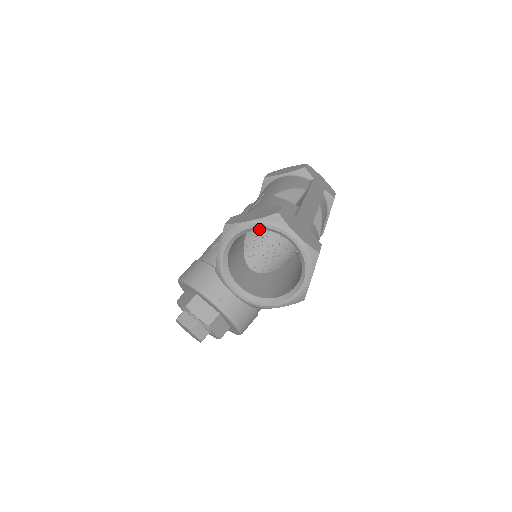
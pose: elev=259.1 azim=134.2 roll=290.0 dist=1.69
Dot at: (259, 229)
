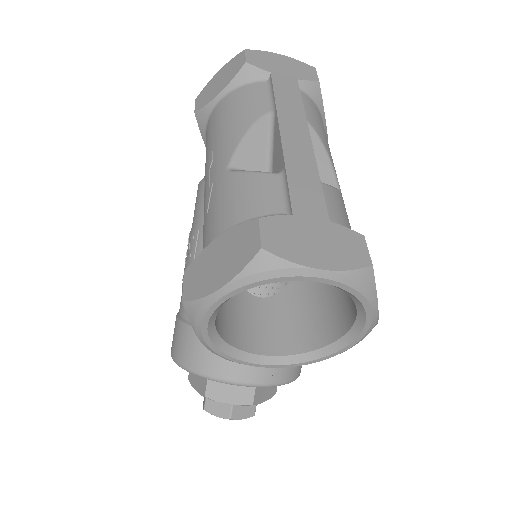
Dot at: (244, 289)
